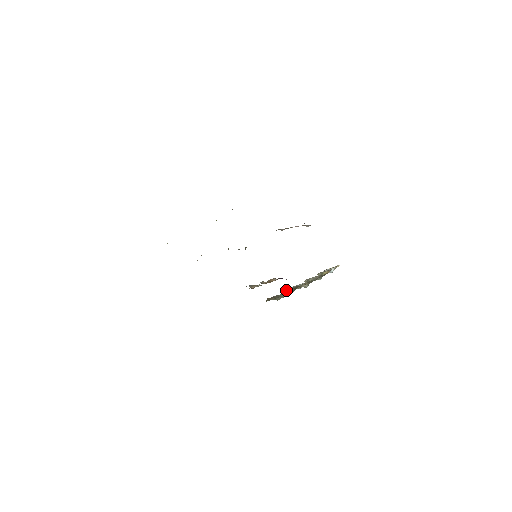
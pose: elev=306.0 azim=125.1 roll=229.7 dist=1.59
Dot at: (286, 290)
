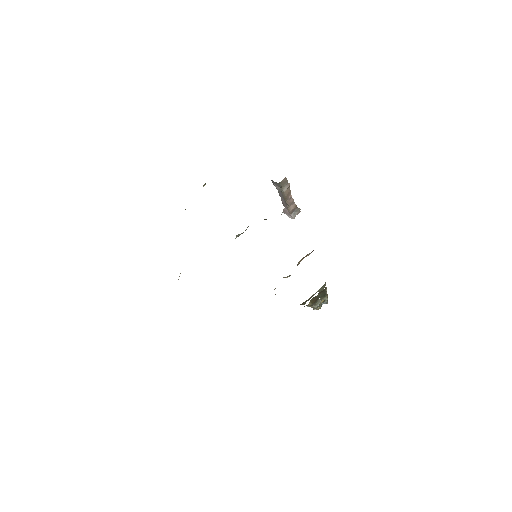
Dot at: (310, 300)
